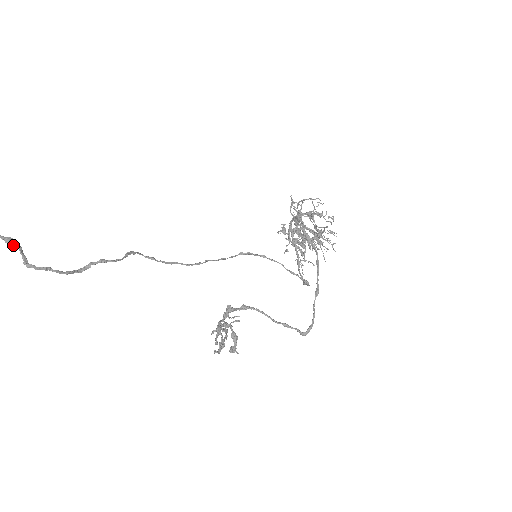
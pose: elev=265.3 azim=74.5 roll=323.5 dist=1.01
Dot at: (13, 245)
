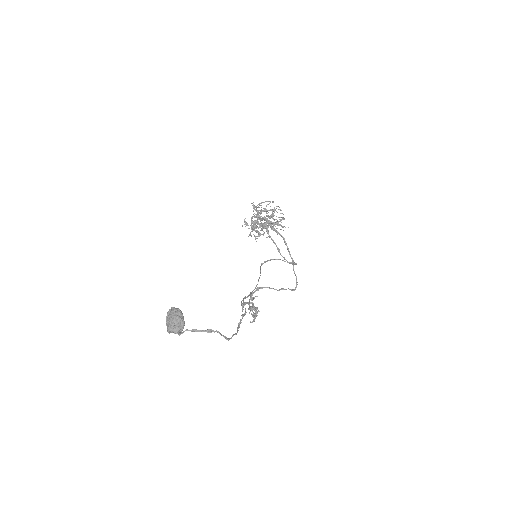
Dot at: (214, 332)
